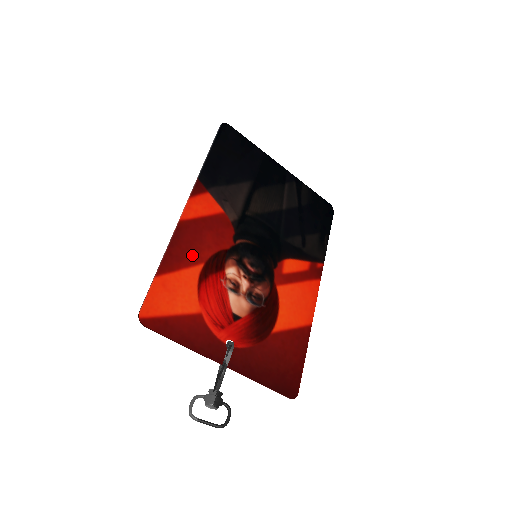
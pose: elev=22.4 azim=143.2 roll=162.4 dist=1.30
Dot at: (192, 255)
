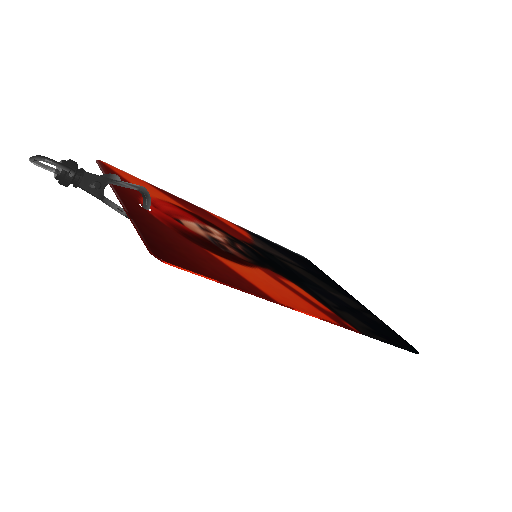
Dot at: (189, 208)
